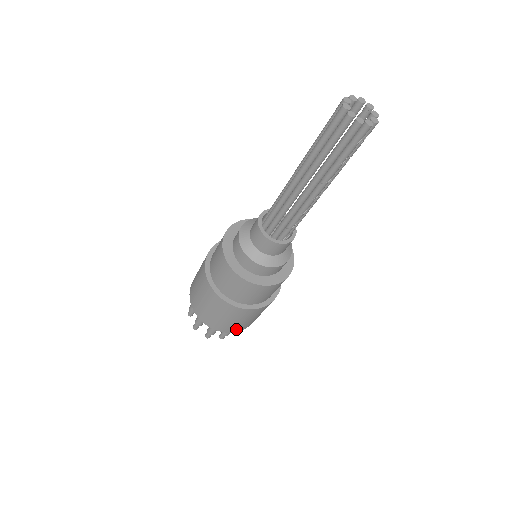
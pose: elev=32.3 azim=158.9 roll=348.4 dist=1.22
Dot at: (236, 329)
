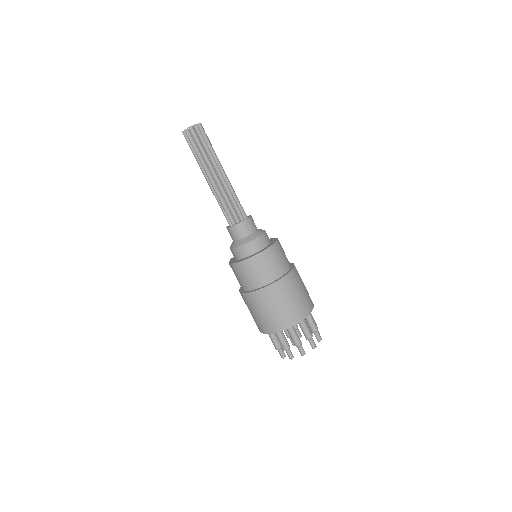
Dot at: (309, 305)
